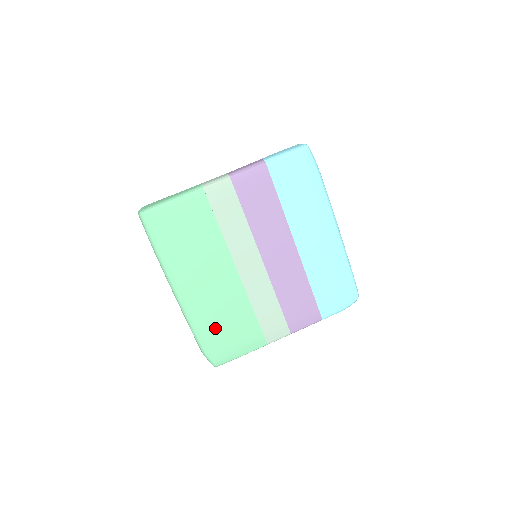
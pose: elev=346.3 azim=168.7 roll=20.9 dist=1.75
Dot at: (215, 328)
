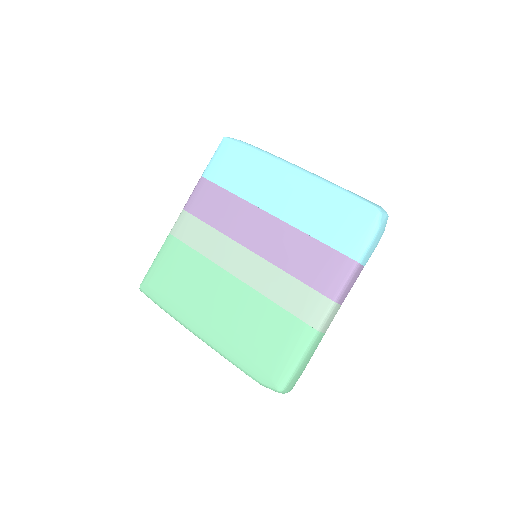
Dot at: (251, 347)
